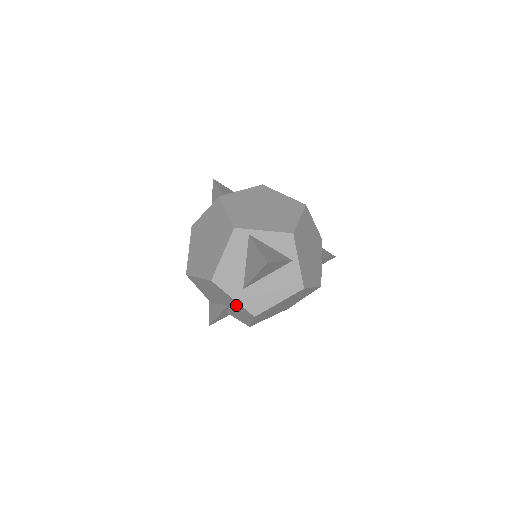
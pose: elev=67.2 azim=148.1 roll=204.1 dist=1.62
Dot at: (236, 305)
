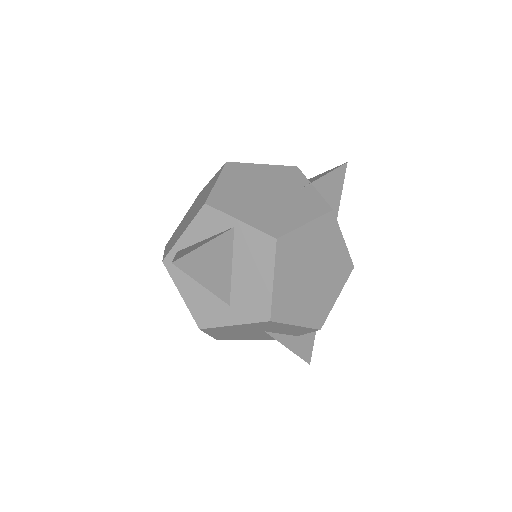
Dot at: (253, 327)
